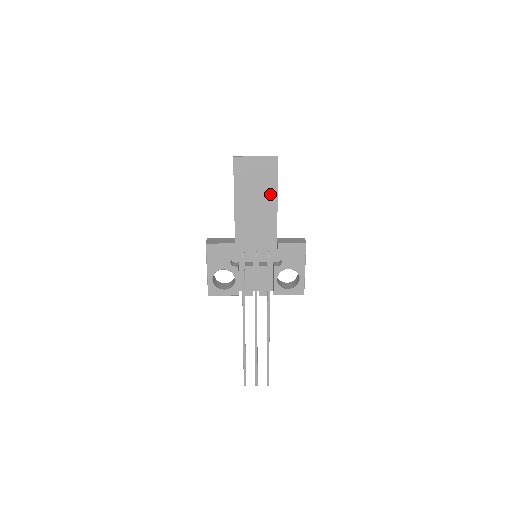
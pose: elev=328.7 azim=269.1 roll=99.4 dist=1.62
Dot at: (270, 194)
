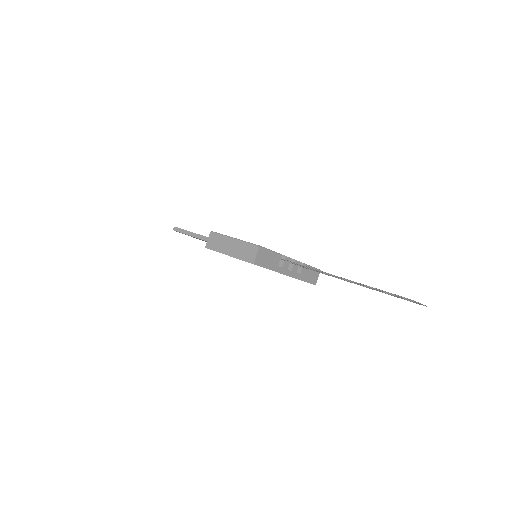
Dot at: occluded
